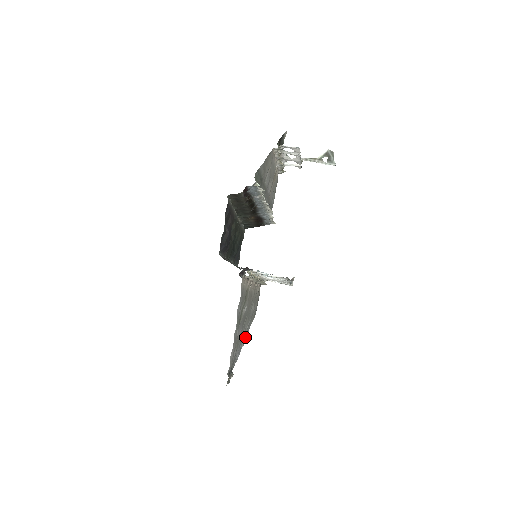
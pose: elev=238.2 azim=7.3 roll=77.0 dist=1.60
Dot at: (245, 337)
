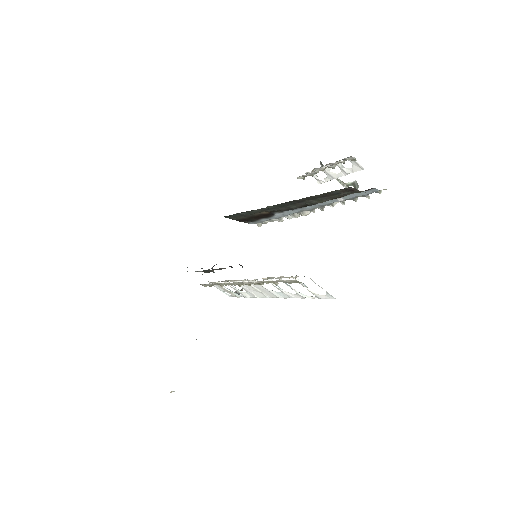
Dot at: occluded
